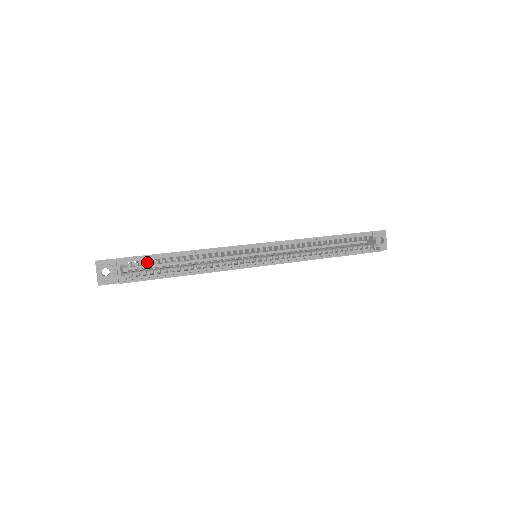
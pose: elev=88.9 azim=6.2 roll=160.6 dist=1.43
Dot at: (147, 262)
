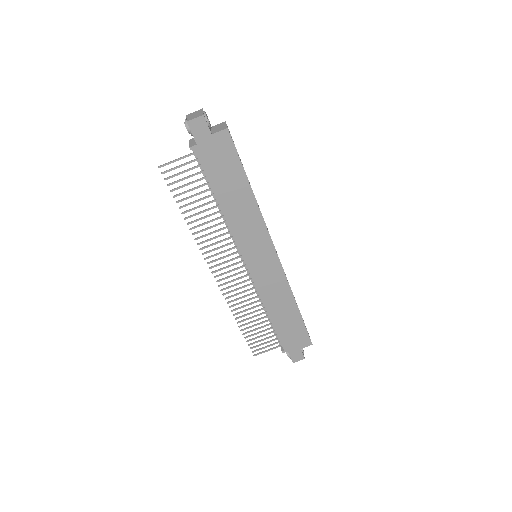
Dot at: occluded
